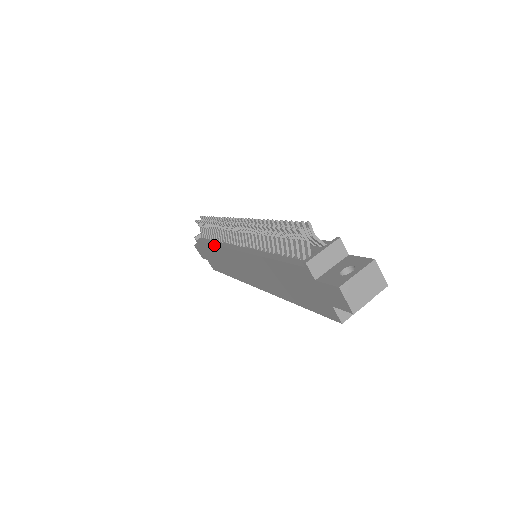
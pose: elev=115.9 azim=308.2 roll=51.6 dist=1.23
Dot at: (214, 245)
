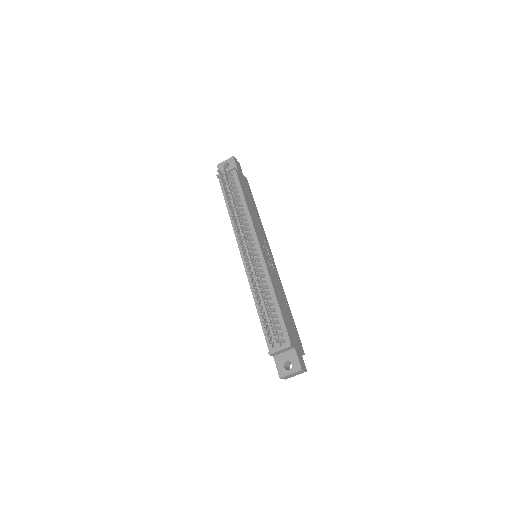
Dot at: (230, 218)
